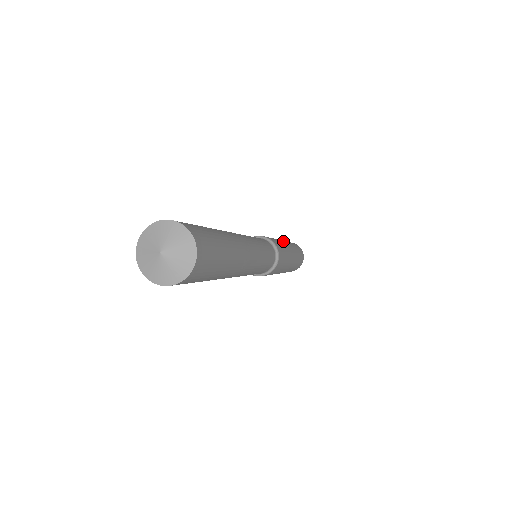
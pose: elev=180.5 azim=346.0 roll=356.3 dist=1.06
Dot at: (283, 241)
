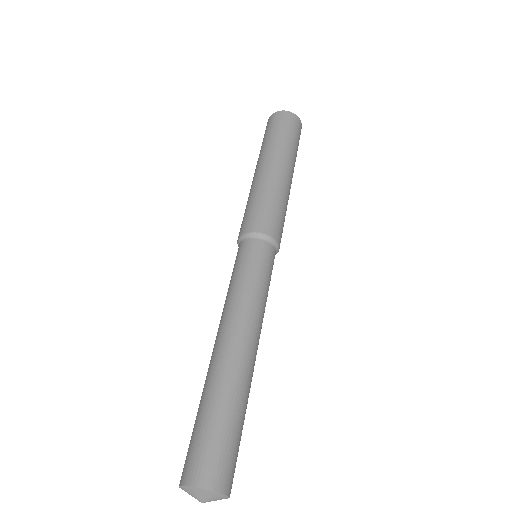
Dot at: occluded
